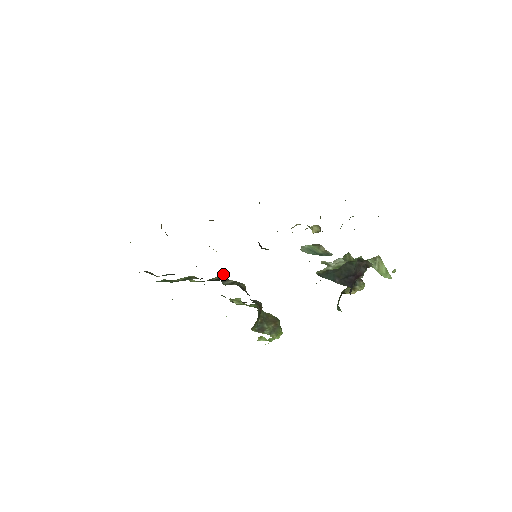
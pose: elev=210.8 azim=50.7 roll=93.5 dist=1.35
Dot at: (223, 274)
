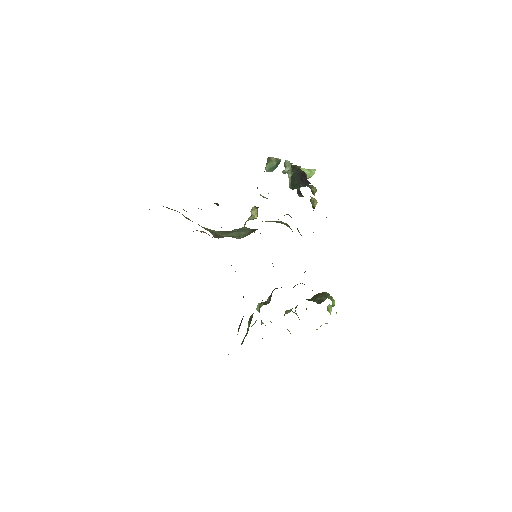
Dot at: (259, 305)
